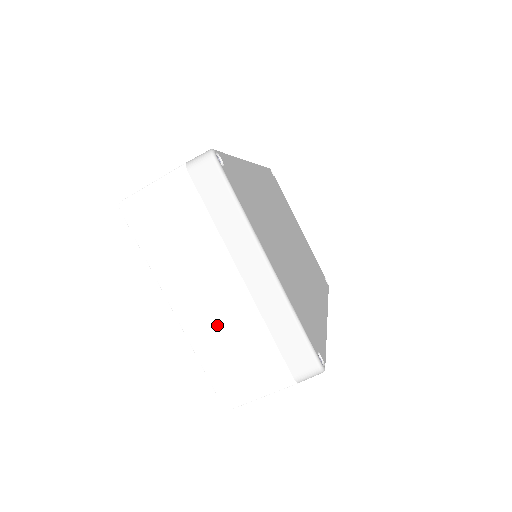
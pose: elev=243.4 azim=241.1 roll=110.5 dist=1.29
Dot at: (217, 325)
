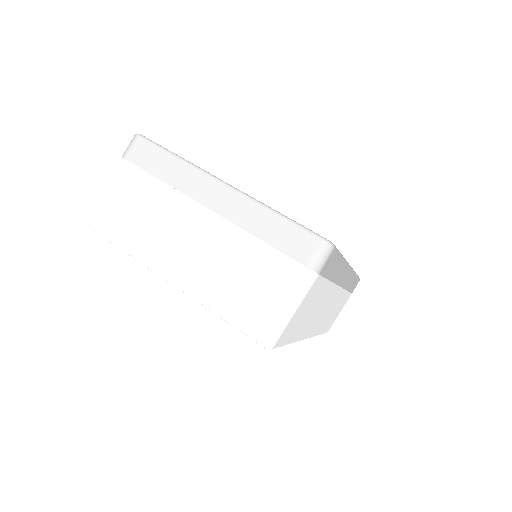
Dot at: (212, 267)
